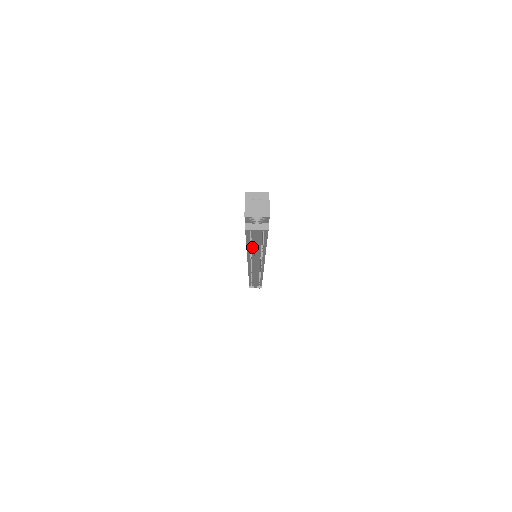
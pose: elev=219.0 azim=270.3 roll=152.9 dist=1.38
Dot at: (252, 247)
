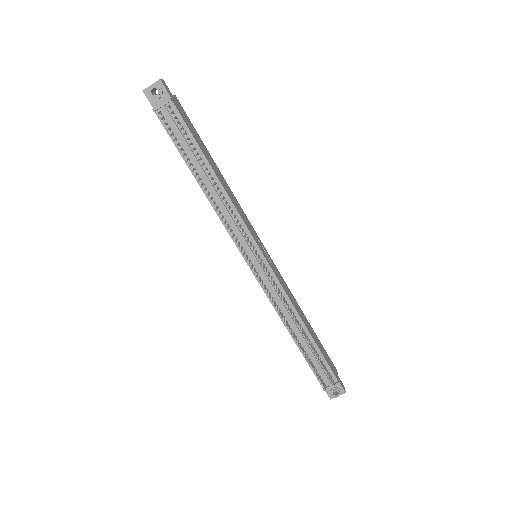
Dot at: (201, 177)
